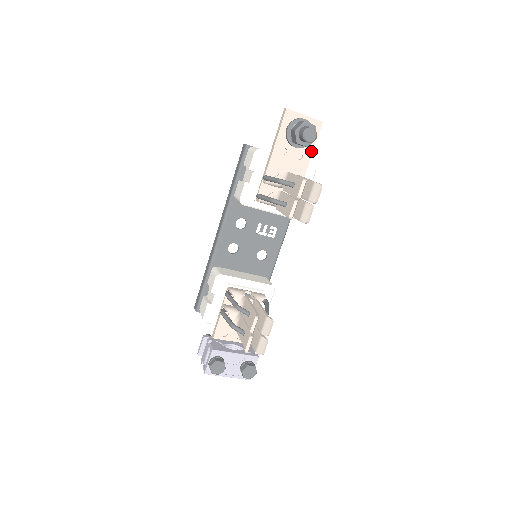
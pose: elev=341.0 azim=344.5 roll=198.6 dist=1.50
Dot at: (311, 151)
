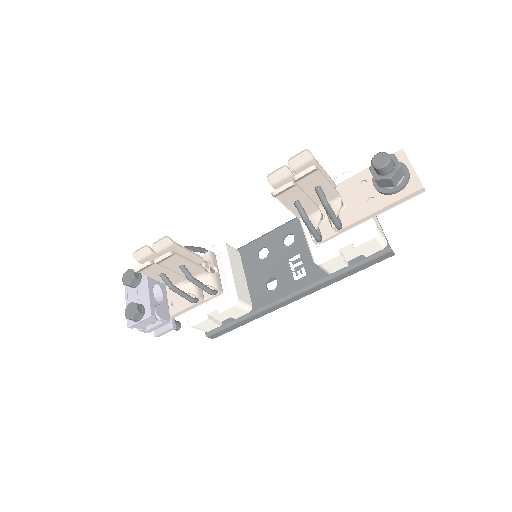
Dot at: (385, 204)
